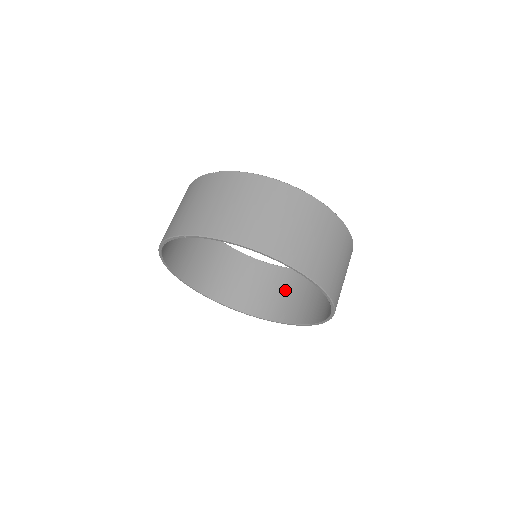
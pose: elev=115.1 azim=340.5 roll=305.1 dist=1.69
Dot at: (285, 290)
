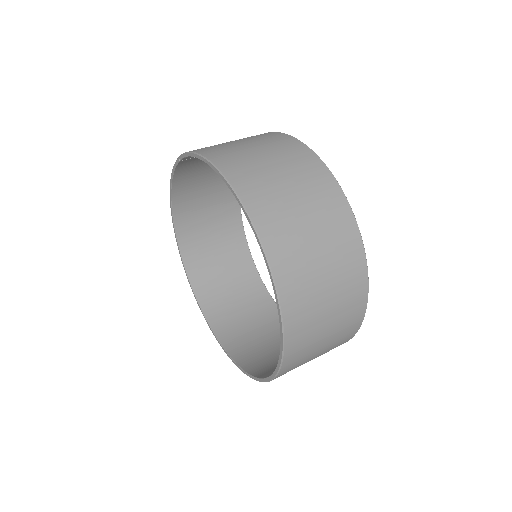
Dot at: occluded
